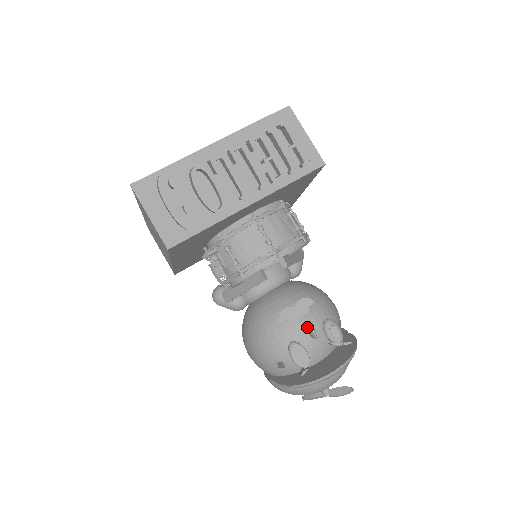
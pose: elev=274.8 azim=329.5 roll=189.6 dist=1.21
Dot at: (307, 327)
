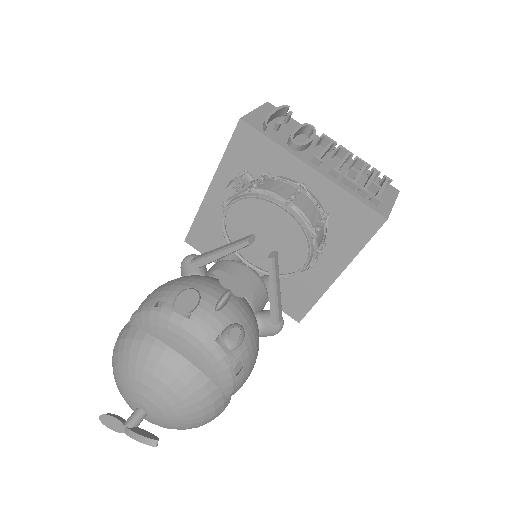
Dot at: (225, 292)
